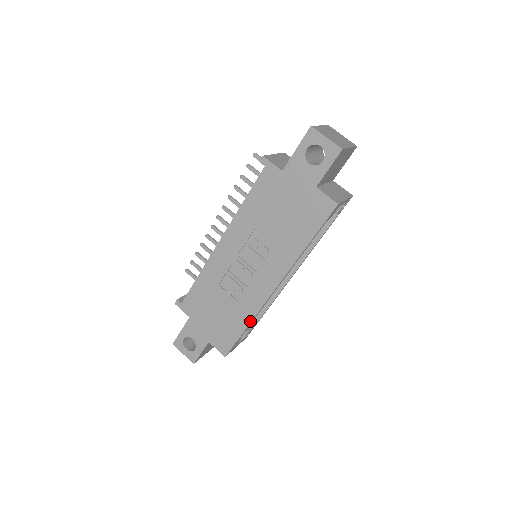
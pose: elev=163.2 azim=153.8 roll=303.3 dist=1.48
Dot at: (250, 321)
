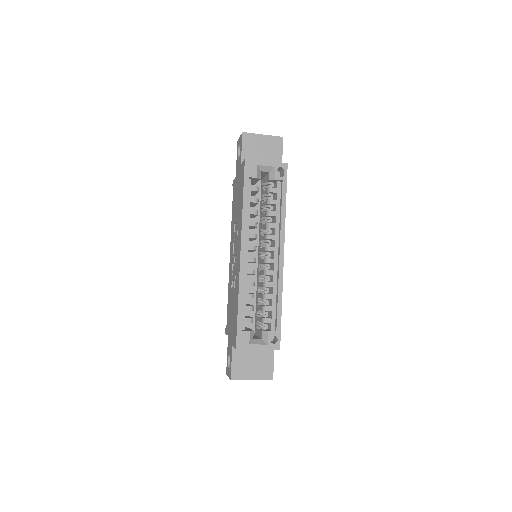
Dot at: (238, 296)
